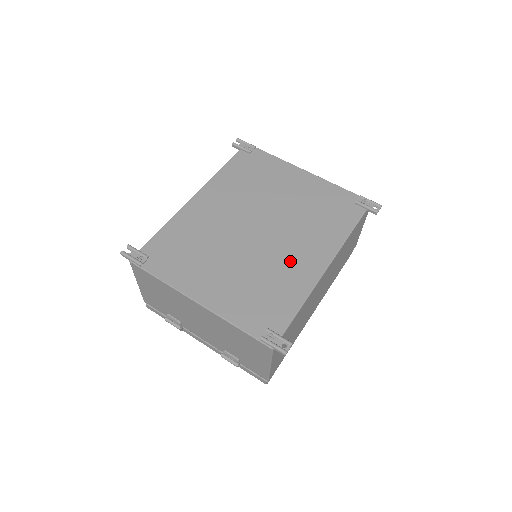
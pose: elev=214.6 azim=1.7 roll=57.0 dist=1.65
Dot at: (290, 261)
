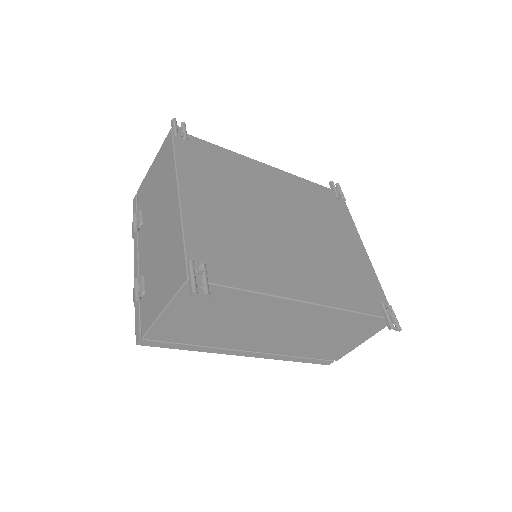
Dot at: (283, 263)
